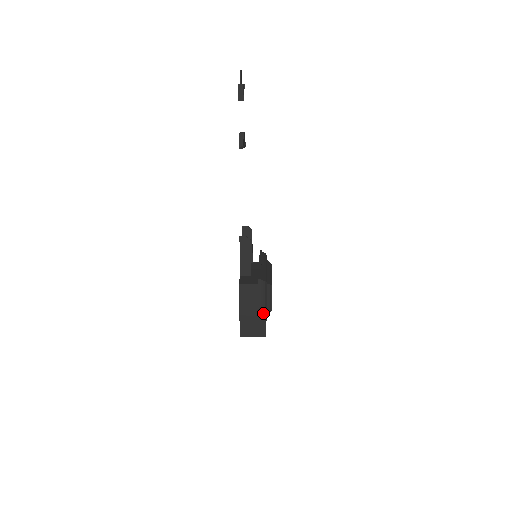
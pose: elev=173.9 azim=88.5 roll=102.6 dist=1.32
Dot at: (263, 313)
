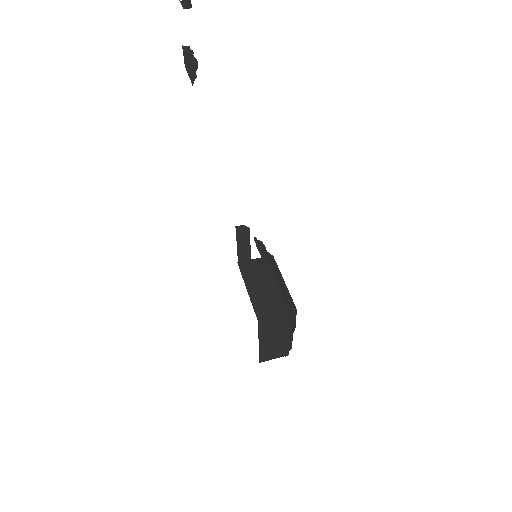
Dot at: (289, 343)
